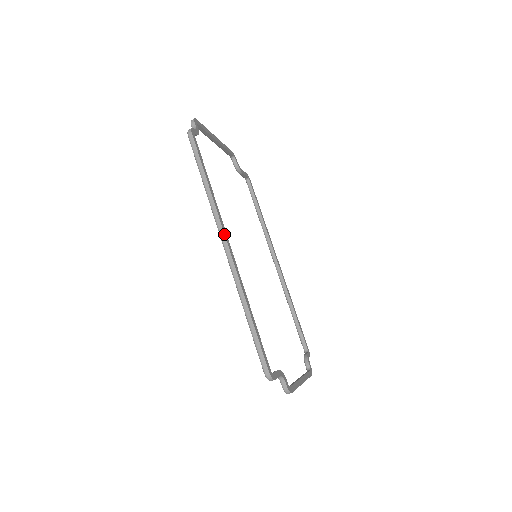
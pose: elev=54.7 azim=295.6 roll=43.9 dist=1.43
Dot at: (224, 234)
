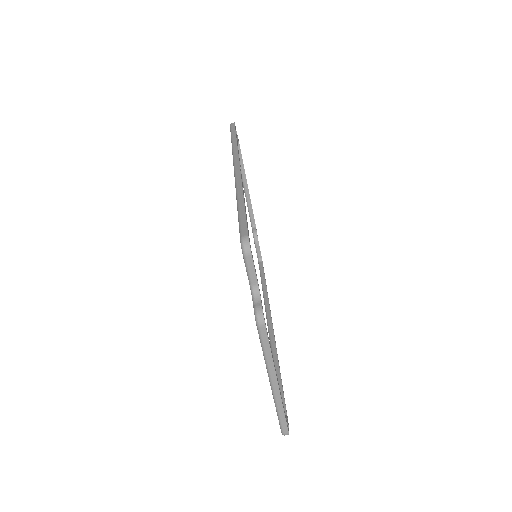
Dot at: occluded
